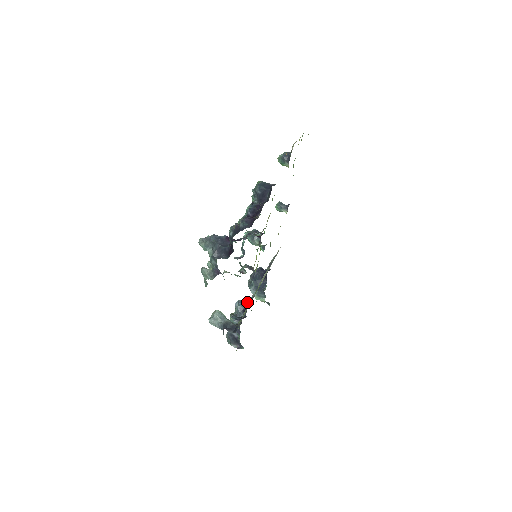
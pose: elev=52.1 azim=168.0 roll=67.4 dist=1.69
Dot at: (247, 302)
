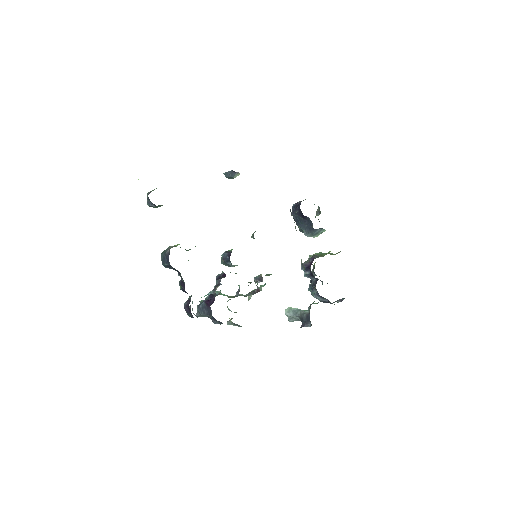
Dot at: (309, 259)
